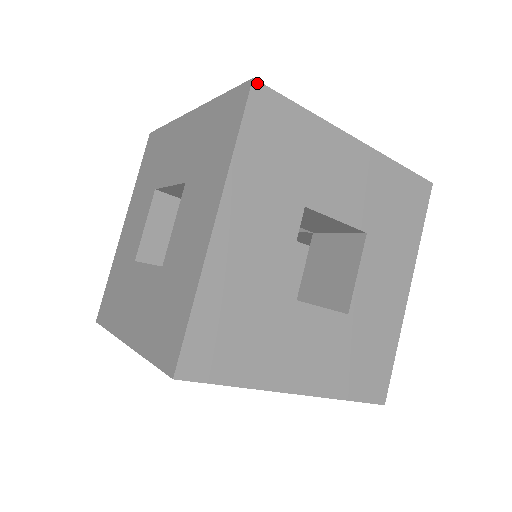
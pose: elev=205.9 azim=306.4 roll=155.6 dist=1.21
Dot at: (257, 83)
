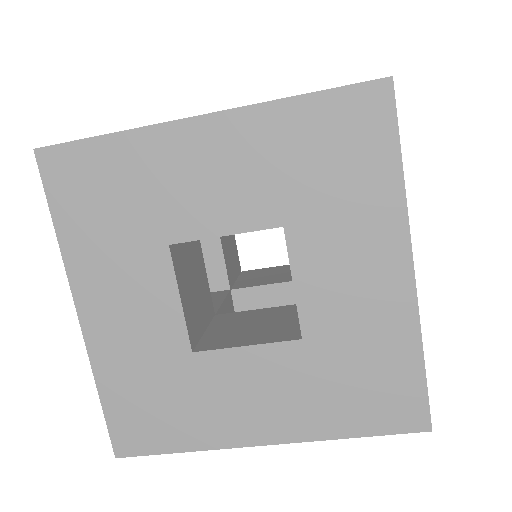
Dot at: (40, 151)
